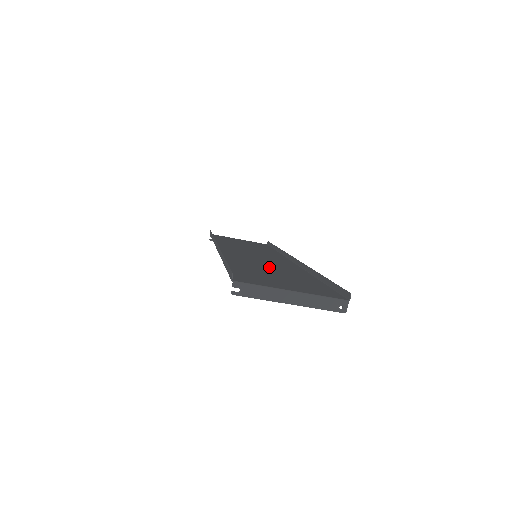
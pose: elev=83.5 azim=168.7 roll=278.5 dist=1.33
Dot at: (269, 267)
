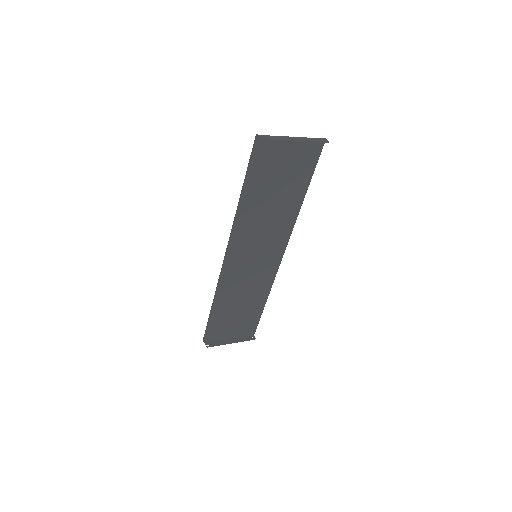
Dot at: (271, 210)
